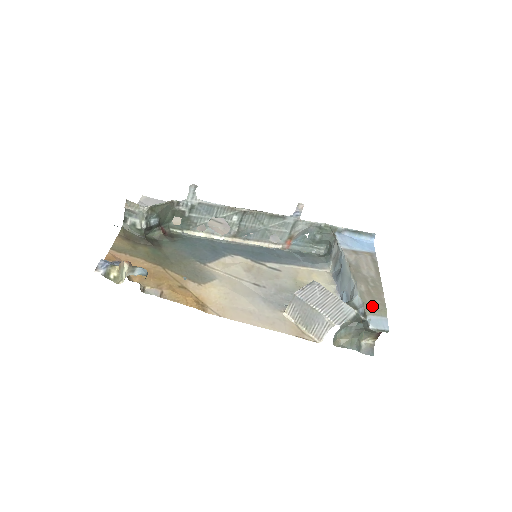
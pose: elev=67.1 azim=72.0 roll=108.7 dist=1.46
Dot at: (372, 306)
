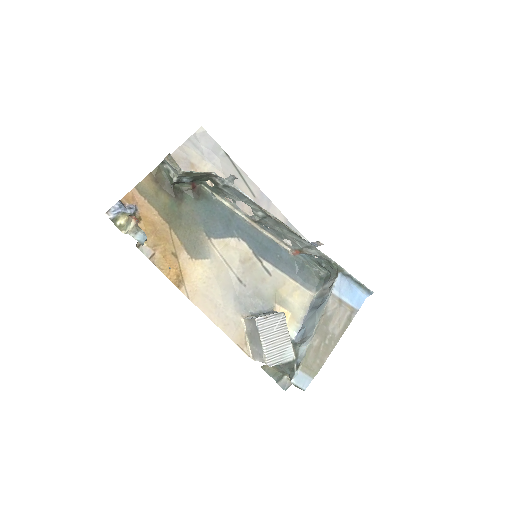
Dot at: (309, 363)
